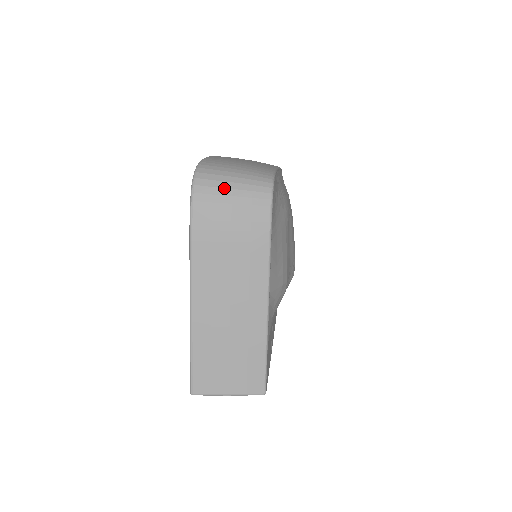
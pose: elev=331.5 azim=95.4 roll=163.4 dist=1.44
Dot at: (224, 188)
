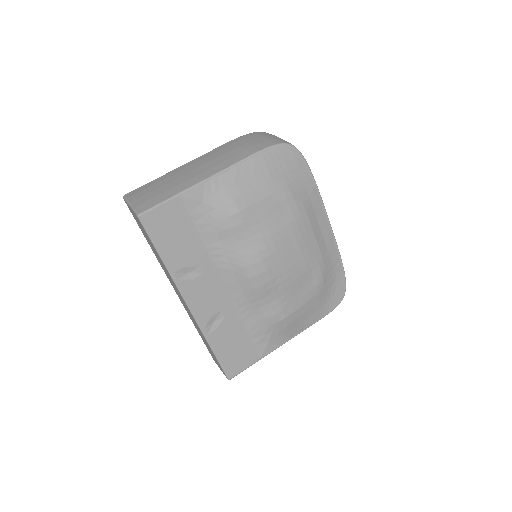
Dot at: (271, 135)
